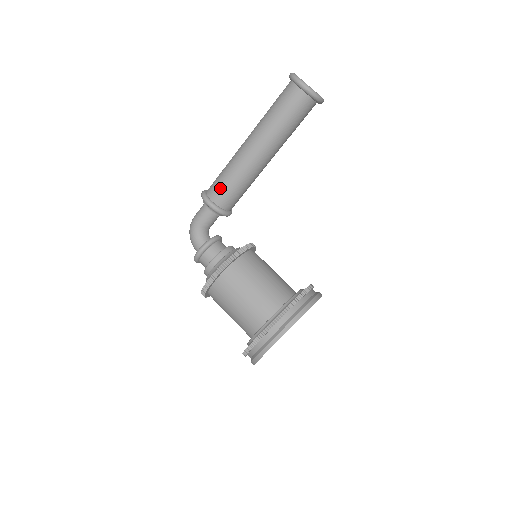
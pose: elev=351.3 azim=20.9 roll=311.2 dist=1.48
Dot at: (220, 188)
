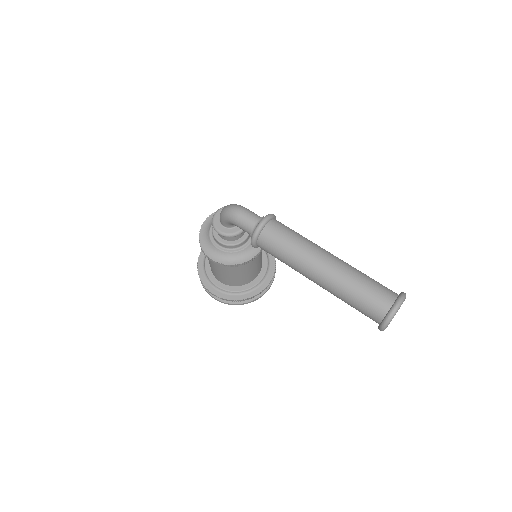
Dot at: (270, 252)
